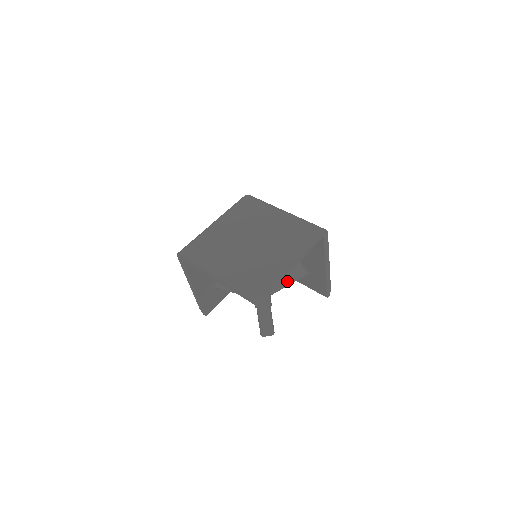
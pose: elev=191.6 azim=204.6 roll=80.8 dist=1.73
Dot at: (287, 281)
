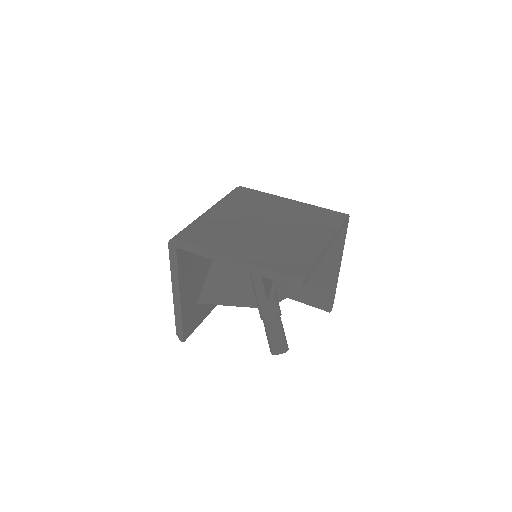
Dot at: (291, 288)
